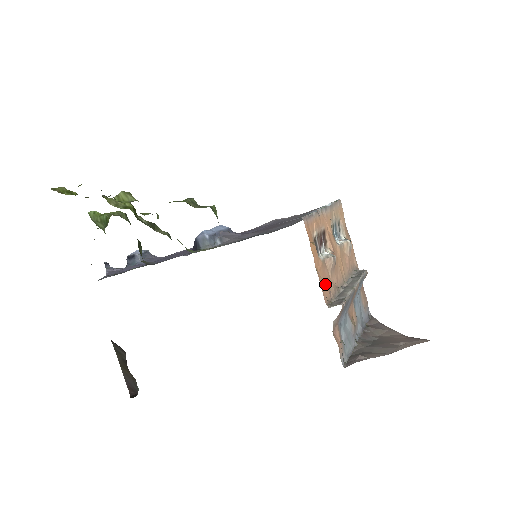
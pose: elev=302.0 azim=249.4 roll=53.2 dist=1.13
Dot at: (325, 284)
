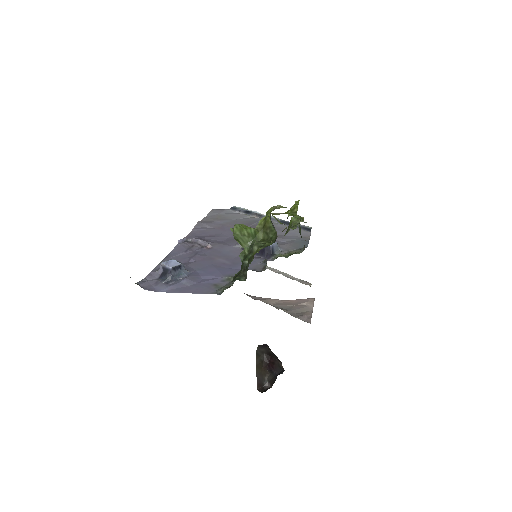
Dot at: occluded
